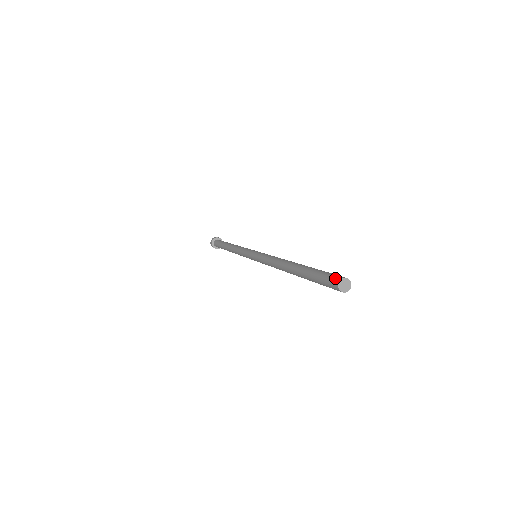
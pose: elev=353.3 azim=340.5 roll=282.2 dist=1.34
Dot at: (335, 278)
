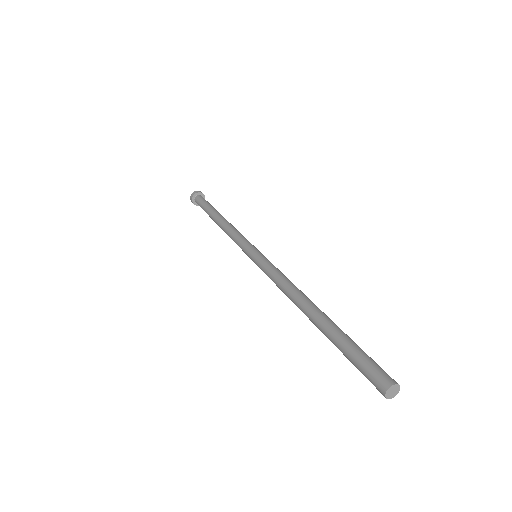
Dot at: (377, 388)
